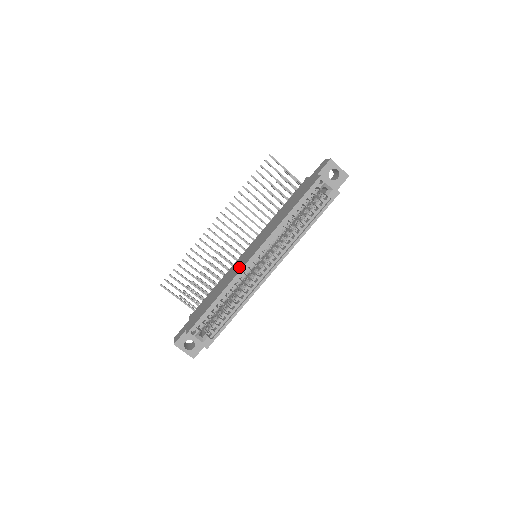
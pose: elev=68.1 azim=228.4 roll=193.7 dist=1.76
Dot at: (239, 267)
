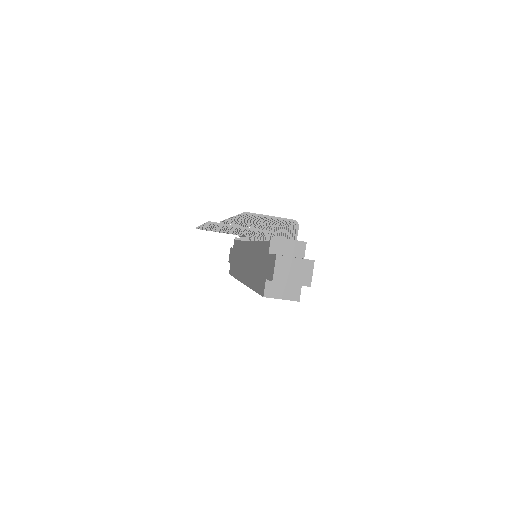
Dot at: (240, 270)
